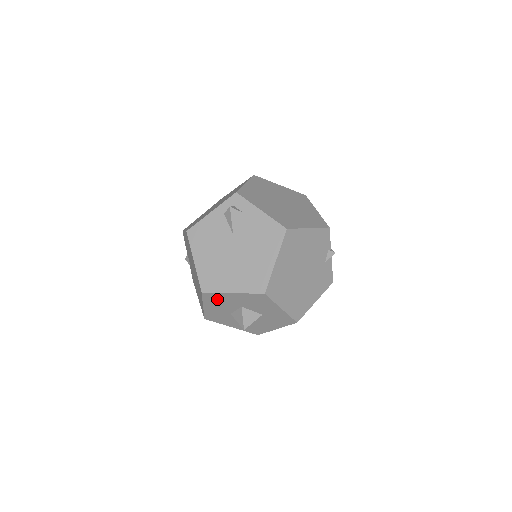
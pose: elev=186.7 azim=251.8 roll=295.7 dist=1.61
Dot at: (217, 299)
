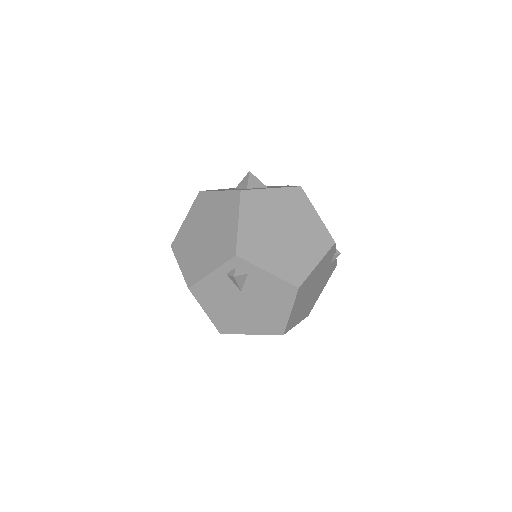
Dot at: occluded
